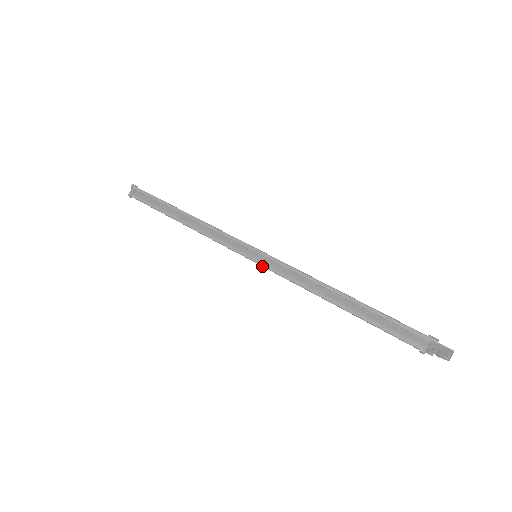
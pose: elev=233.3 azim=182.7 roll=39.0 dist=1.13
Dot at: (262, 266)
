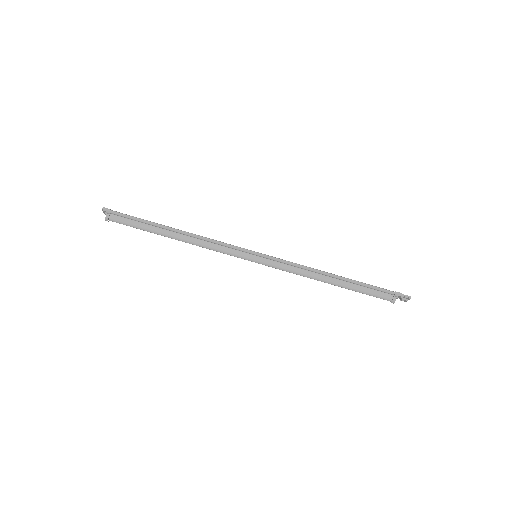
Dot at: occluded
